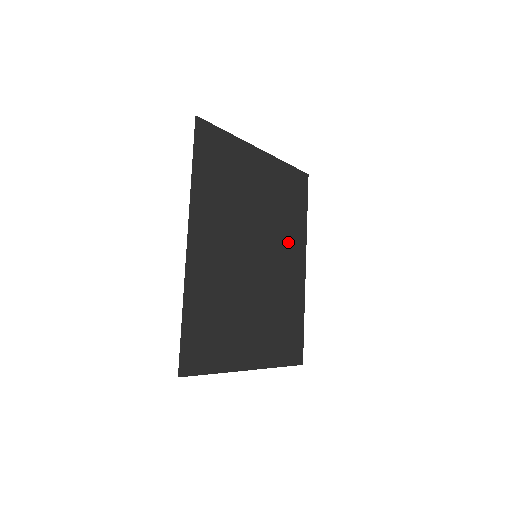
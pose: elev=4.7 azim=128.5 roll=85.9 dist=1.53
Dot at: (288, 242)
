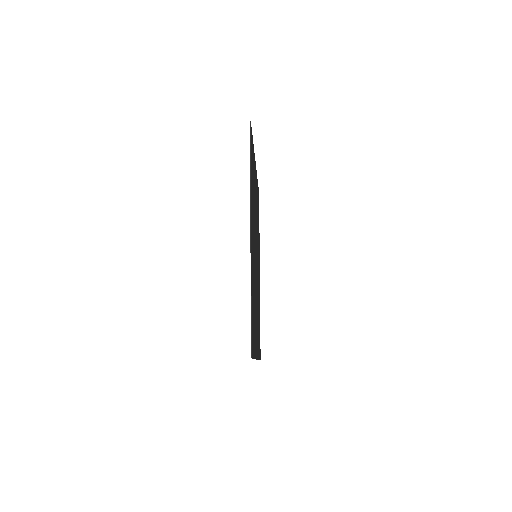
Dot at: (258, 248)
